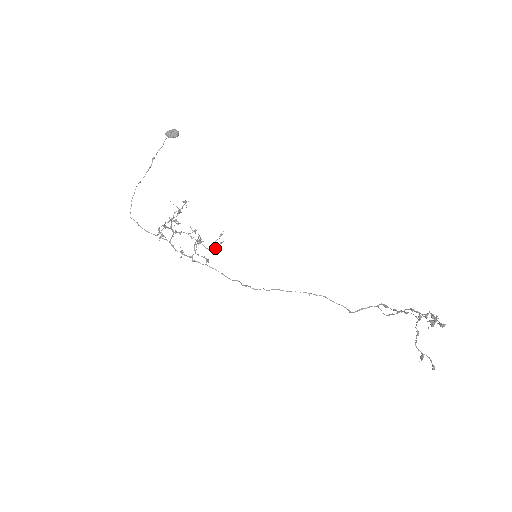
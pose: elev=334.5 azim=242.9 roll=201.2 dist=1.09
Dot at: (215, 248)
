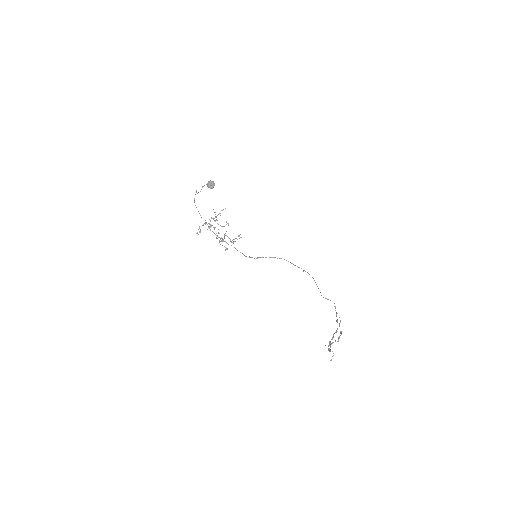
Dot at: occluded
